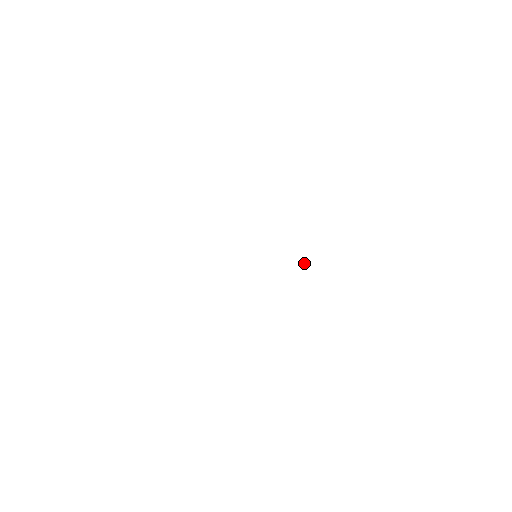
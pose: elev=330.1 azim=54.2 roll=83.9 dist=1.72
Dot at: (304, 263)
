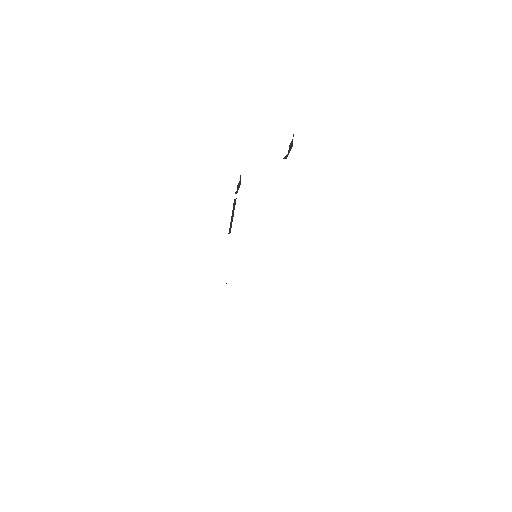
Dot at: occluded
